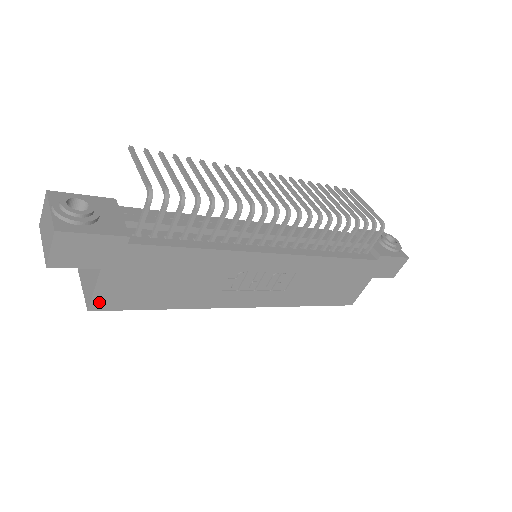
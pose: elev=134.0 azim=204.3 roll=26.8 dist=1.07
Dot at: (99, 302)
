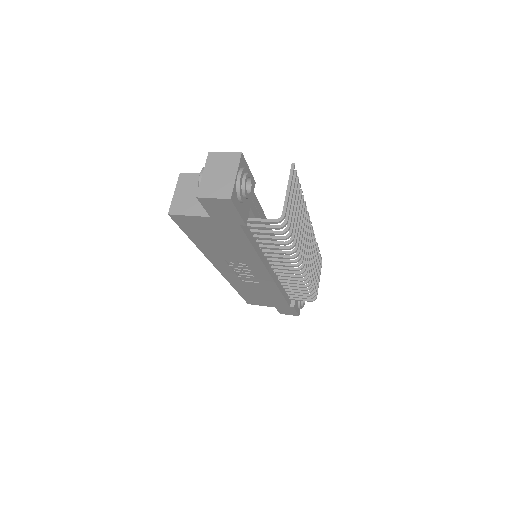
Dot at: (180, 218)
